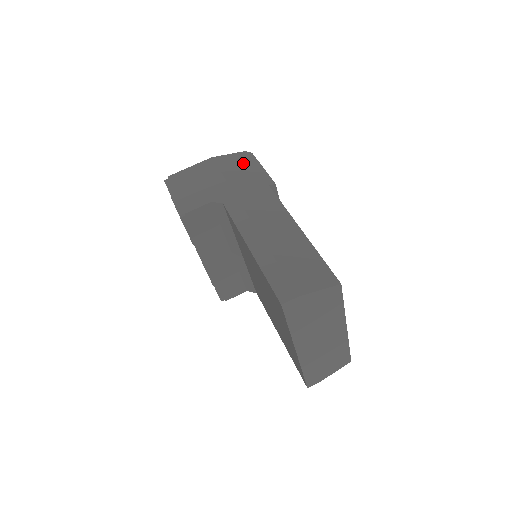
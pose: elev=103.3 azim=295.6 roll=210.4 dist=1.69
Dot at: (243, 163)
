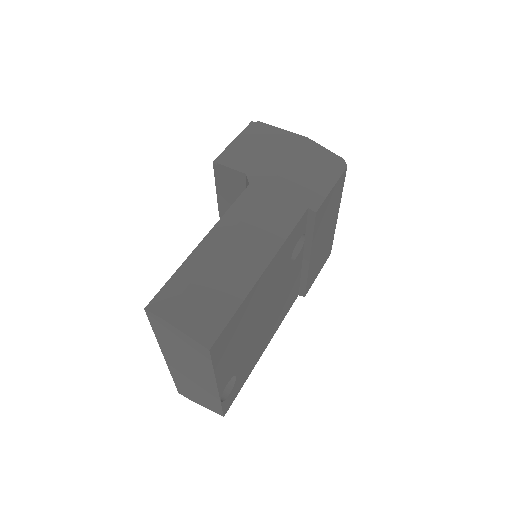
Dot at: (323, 167)
